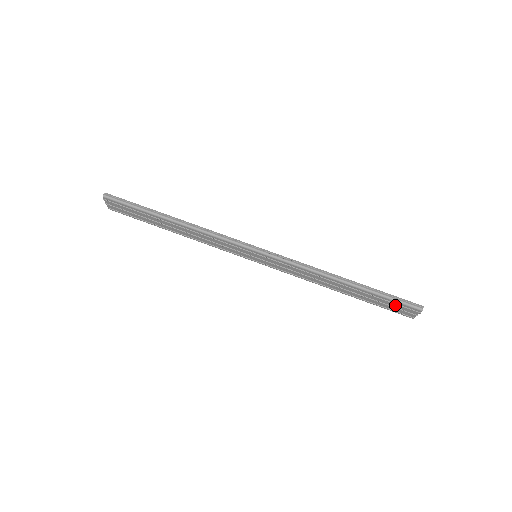
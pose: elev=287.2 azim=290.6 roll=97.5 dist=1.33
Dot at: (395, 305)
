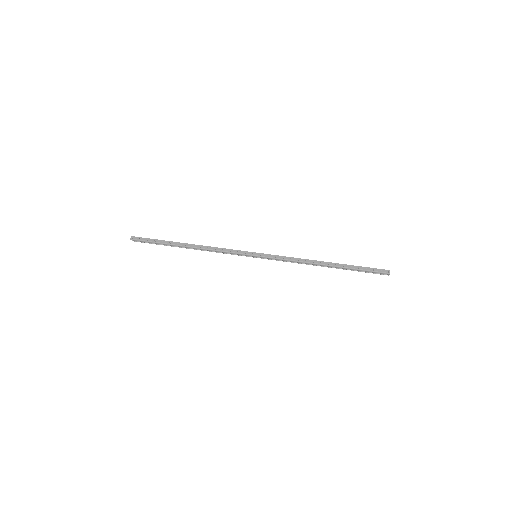
Dot at: (369, 272)
